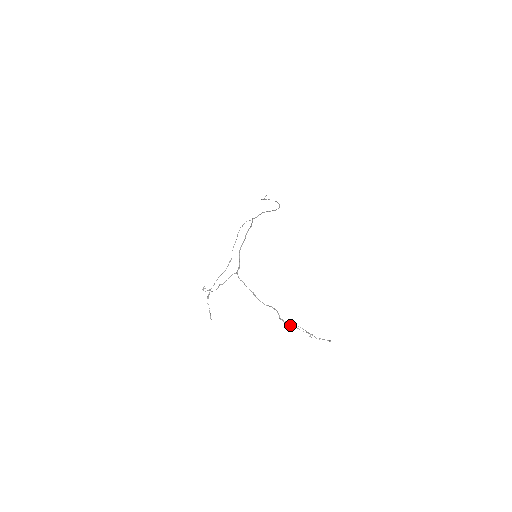
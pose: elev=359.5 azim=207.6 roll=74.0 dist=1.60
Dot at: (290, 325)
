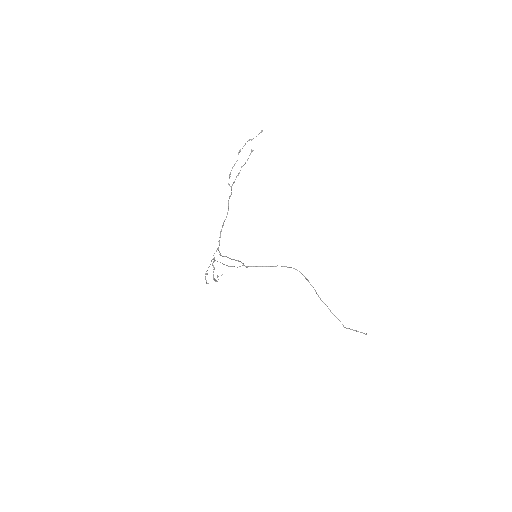
Dot at: (238, 175)
